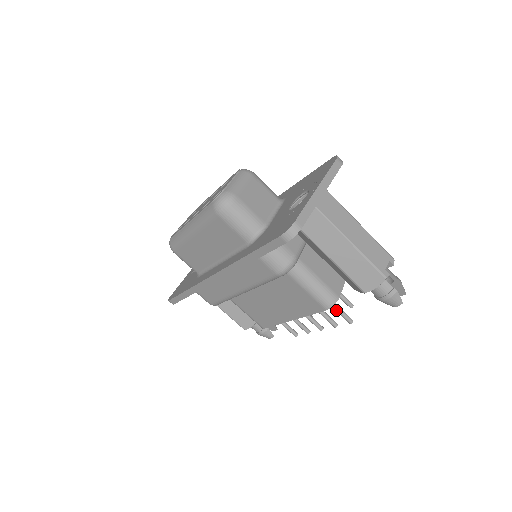
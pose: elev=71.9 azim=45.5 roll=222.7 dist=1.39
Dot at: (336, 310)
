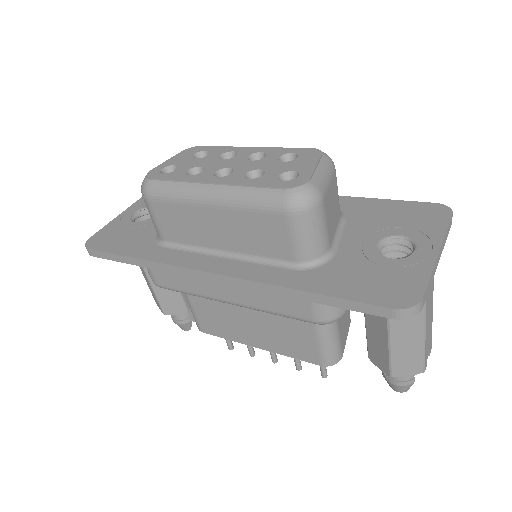
Dot at: occluded
